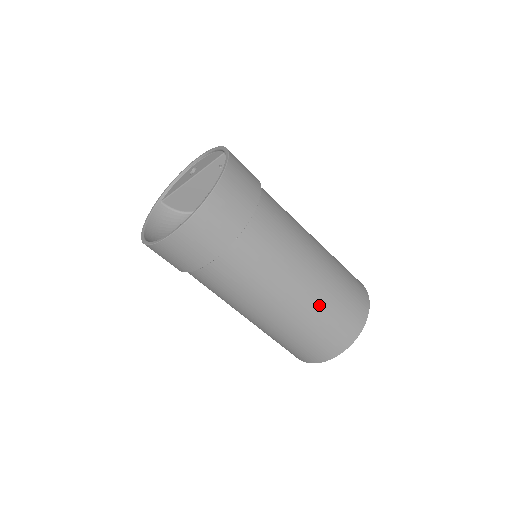
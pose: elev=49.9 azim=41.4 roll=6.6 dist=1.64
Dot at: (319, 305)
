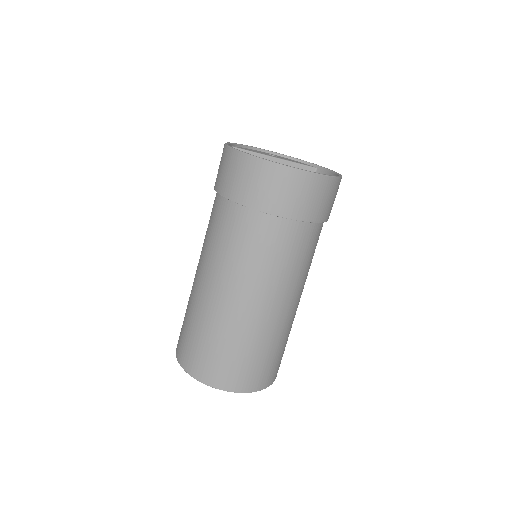
Dot at: (285, 331)
